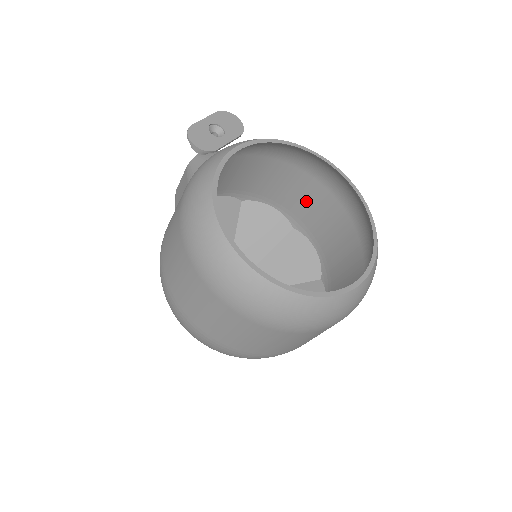
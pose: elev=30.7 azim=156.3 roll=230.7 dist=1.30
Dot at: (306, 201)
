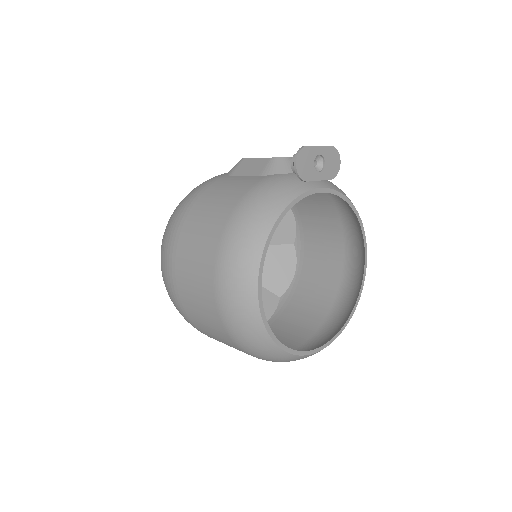
Dot at: (322, 240)
